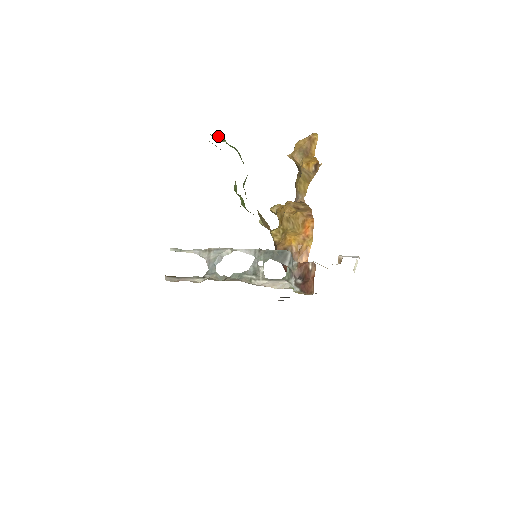
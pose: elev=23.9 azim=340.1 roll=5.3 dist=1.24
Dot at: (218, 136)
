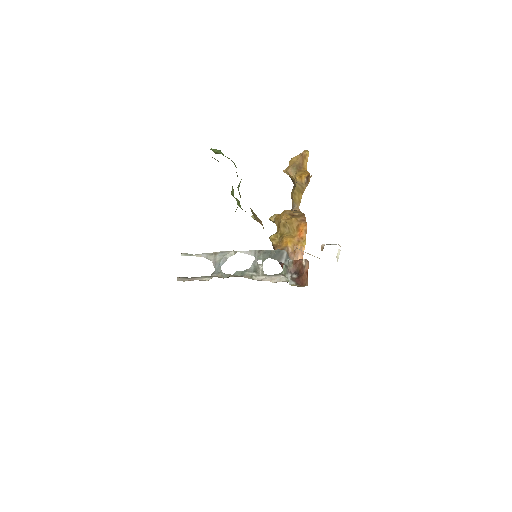
Dot at: (216, 150)
